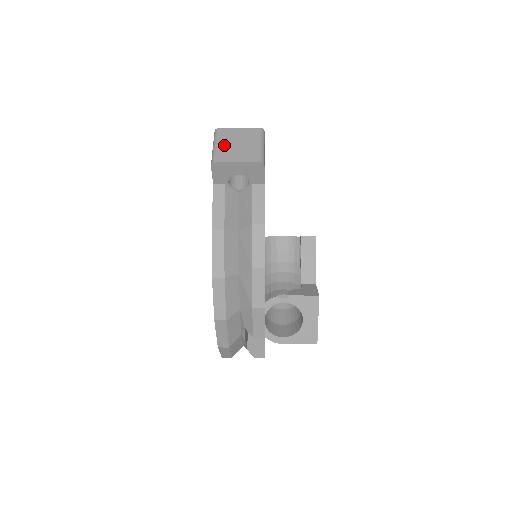
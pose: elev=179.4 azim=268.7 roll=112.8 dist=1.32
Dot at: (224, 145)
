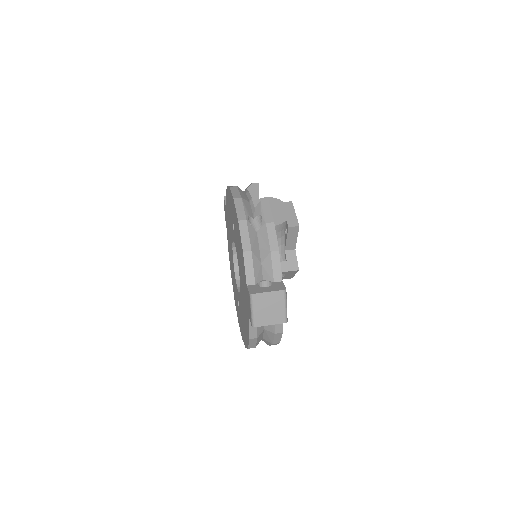
Dot at: (259, 311)
